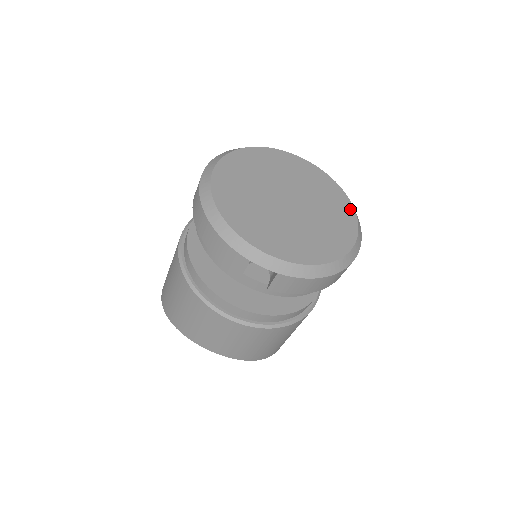
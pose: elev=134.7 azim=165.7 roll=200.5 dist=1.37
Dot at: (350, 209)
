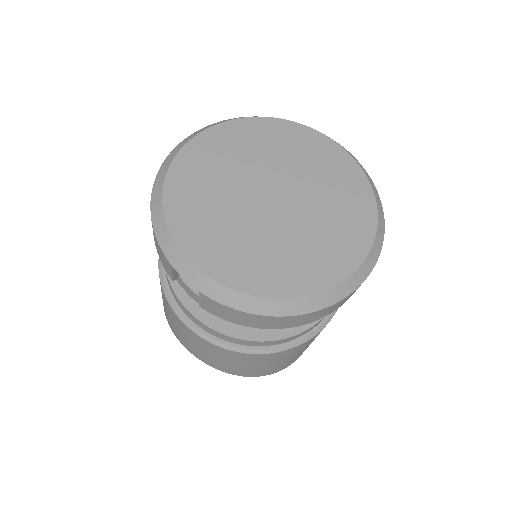
Dot at: (369, 230)
